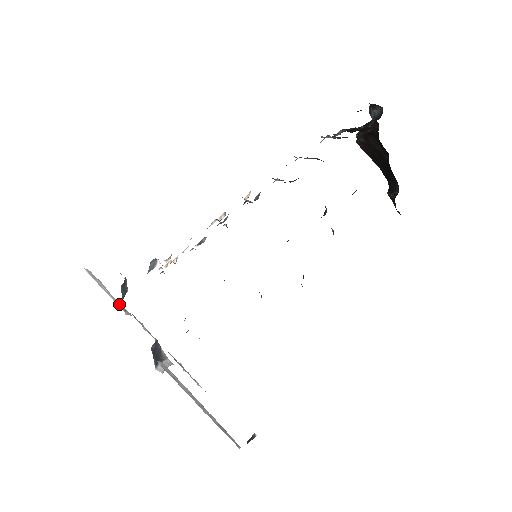
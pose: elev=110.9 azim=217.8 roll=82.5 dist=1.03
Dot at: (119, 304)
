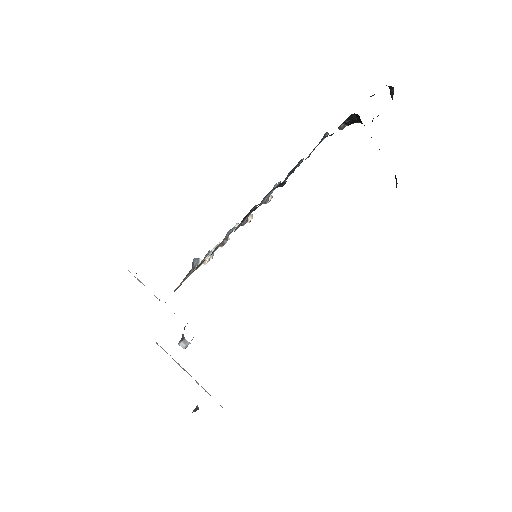
Dot at: occluded
